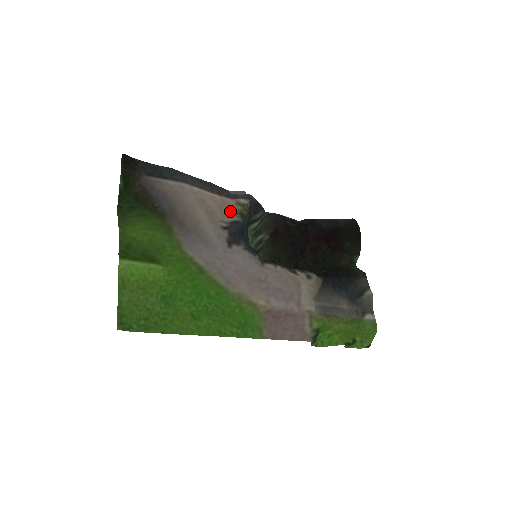
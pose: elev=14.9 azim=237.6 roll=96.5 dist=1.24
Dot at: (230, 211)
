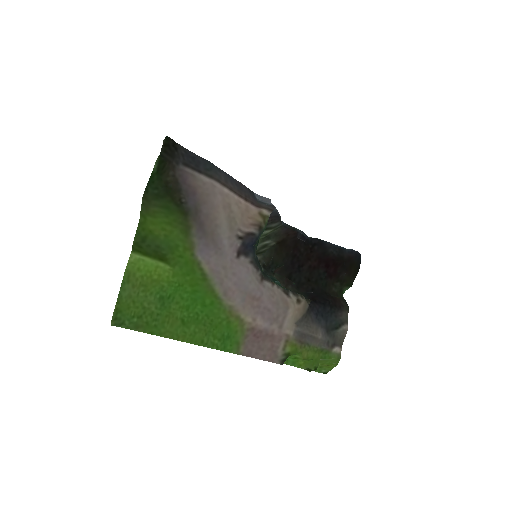
Dot at: (250, 220)
